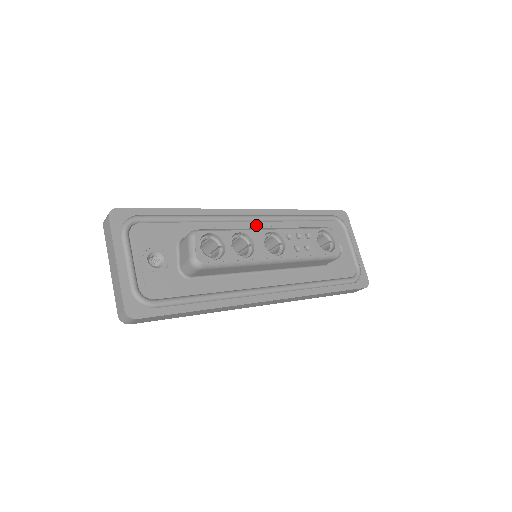
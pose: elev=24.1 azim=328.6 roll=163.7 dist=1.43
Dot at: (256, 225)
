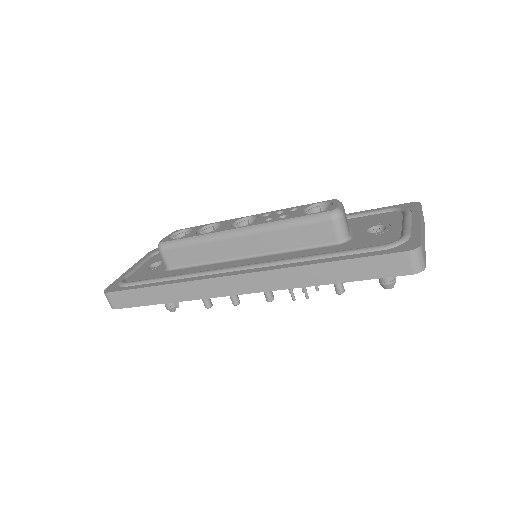
Dot at: occluded
